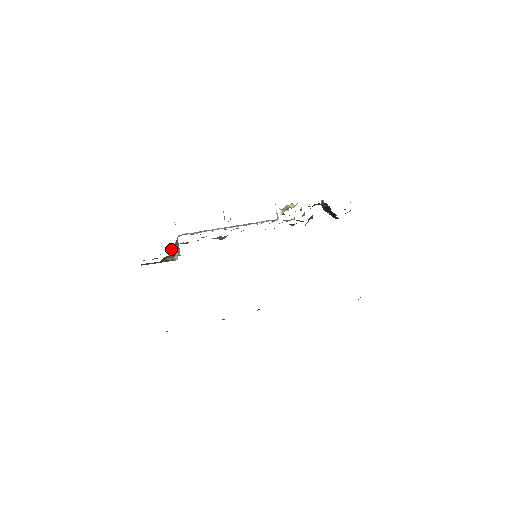
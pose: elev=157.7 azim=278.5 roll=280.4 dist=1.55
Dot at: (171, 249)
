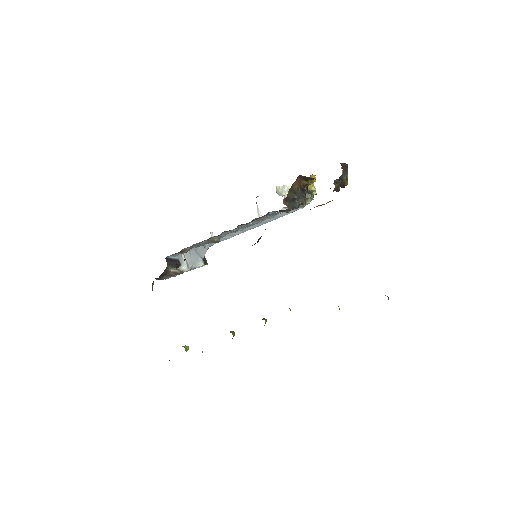
Dot at: (170, 261)
